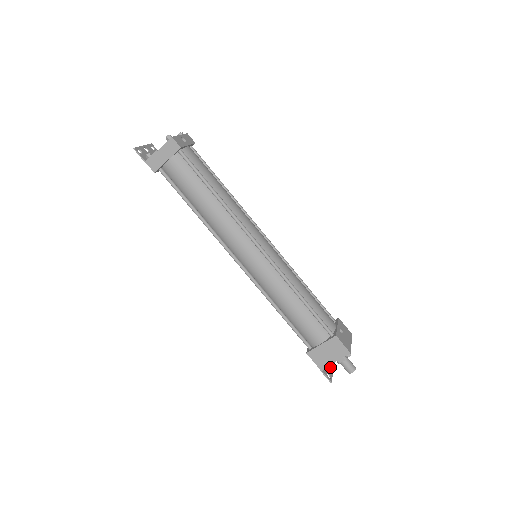
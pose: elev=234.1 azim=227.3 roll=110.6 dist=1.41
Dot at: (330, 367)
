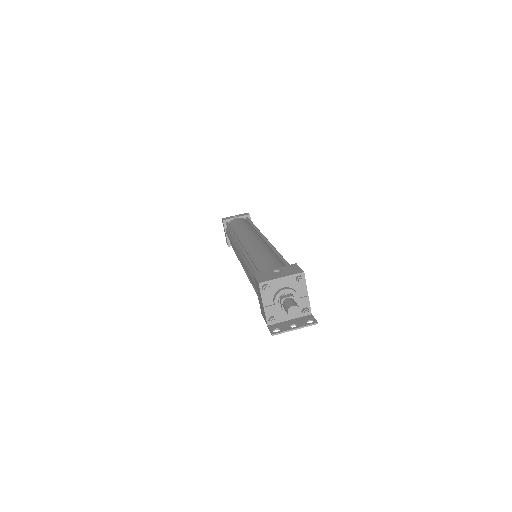
Dot at: (297, 325)
